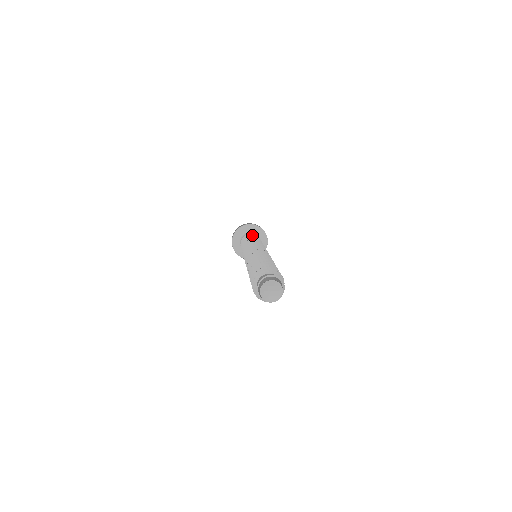
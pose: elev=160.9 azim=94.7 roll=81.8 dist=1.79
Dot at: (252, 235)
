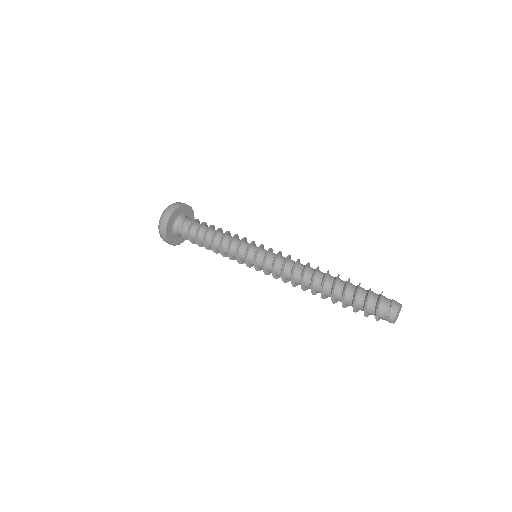
Dot at: (203, 222)
